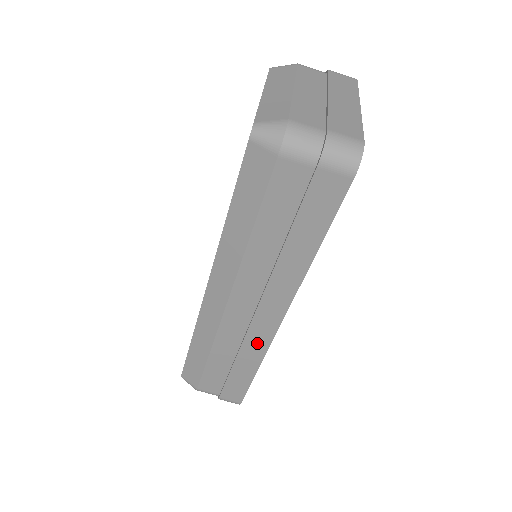
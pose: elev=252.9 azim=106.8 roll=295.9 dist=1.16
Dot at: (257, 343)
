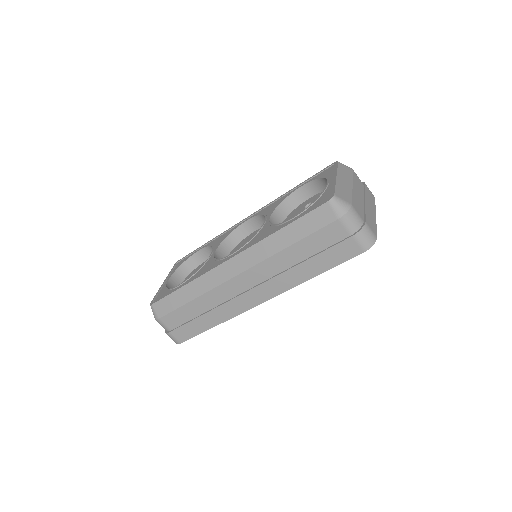
Dot at: (232, 309)
